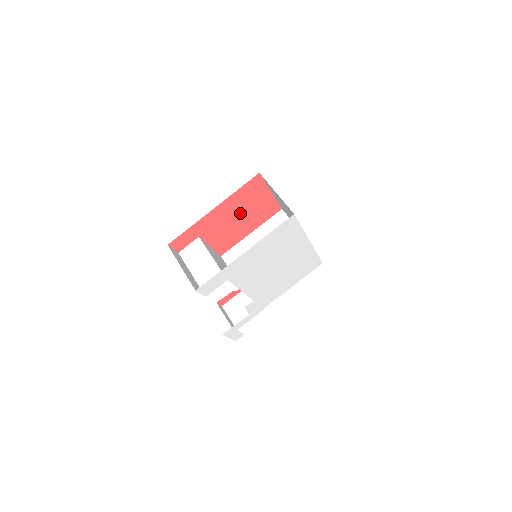
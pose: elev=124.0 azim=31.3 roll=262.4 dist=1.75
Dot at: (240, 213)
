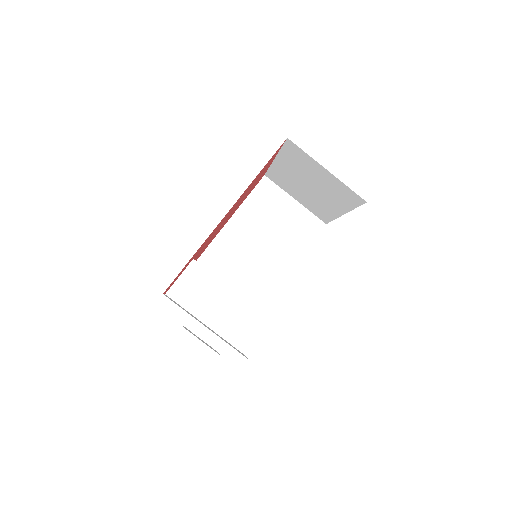
Dot at: occluded
